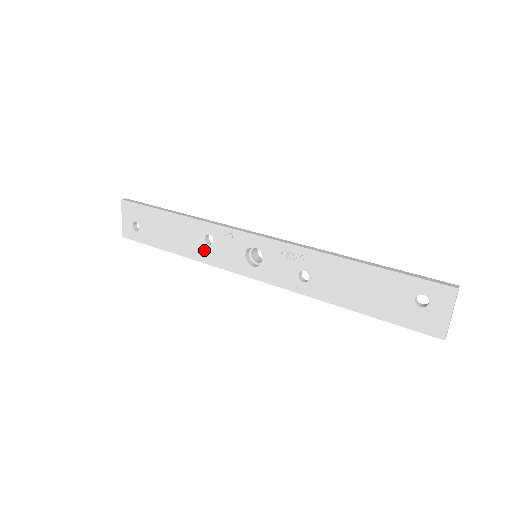
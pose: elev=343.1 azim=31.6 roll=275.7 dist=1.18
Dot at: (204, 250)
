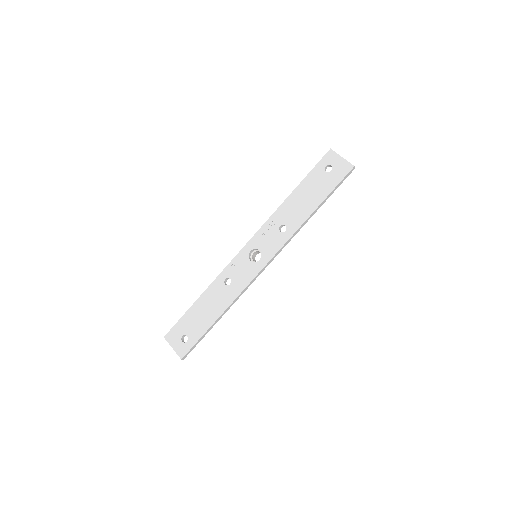
Dot at: (230, 291)
